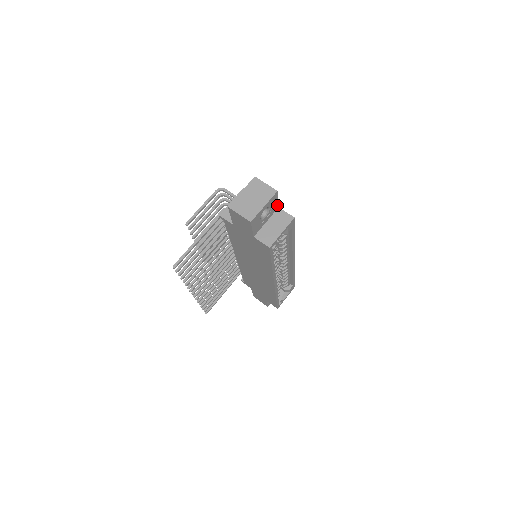
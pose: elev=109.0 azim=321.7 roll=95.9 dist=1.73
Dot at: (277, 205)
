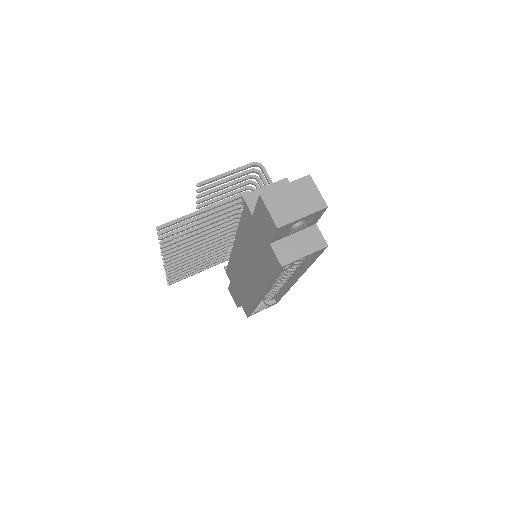
Dot at: (316, 221)
